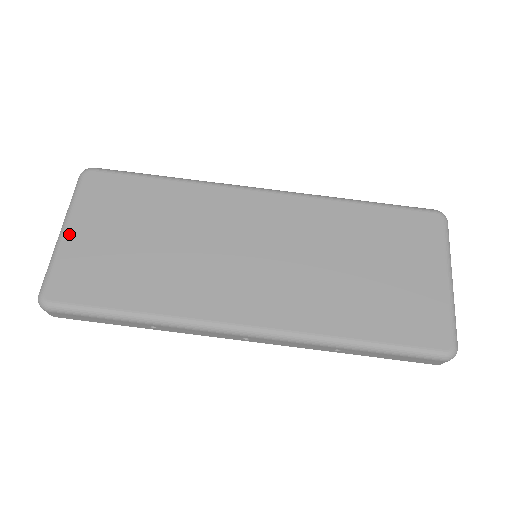
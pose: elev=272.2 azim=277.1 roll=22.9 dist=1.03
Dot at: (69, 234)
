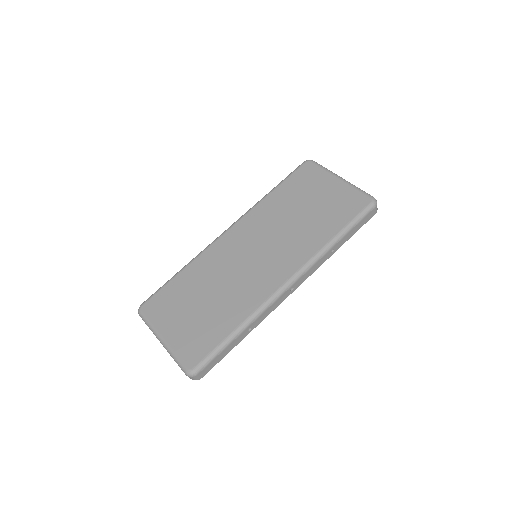
Dot at: (166, 337)
